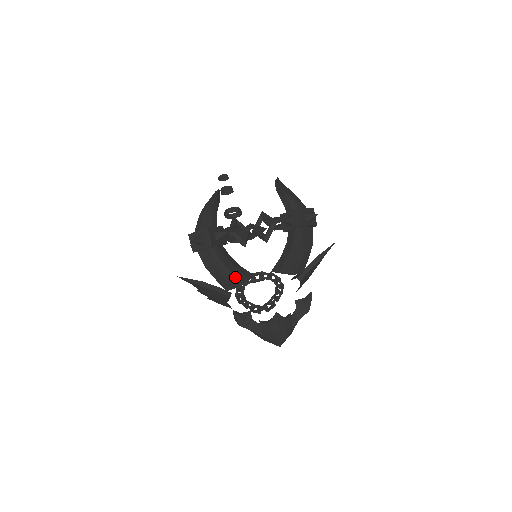
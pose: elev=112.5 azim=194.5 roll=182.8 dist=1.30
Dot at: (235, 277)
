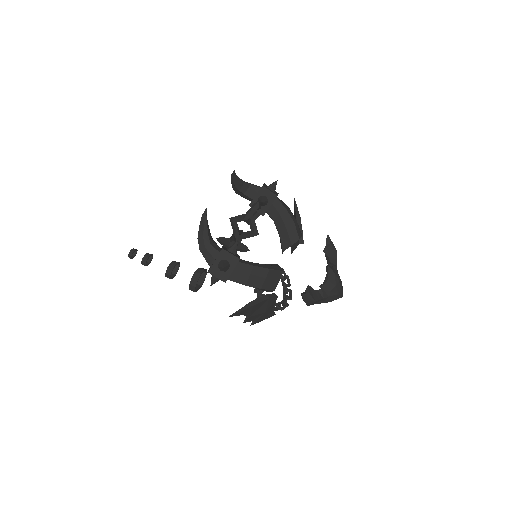
Dot at: (274, 271)
